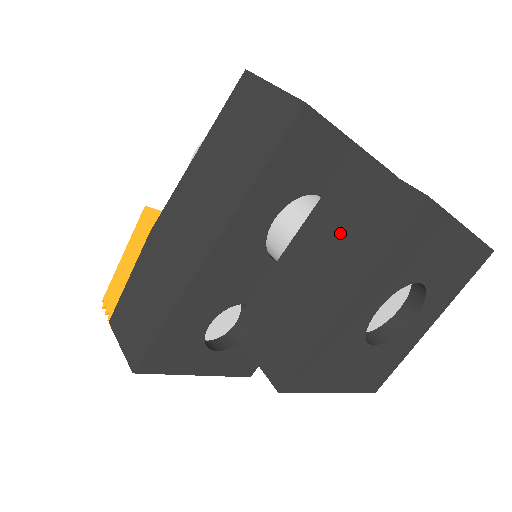
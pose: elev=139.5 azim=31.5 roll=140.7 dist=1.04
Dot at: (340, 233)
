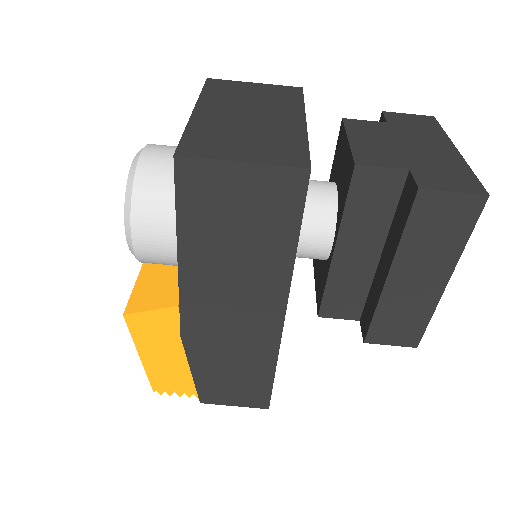
Dot at: (416, 248)
